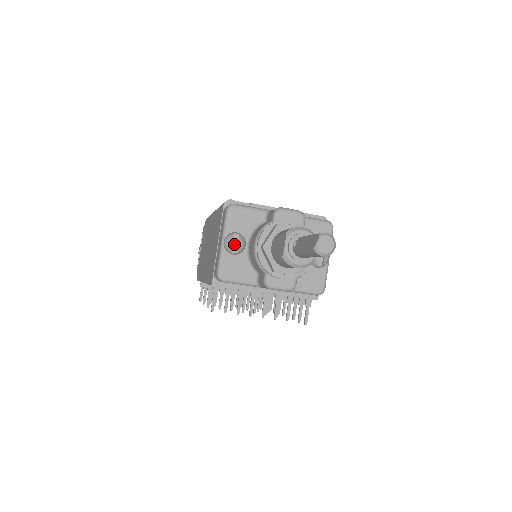
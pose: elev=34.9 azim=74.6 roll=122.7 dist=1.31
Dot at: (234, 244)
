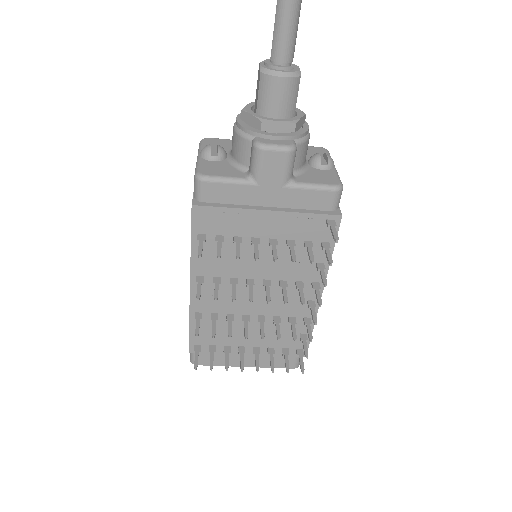
Dot at: (212, 152)
